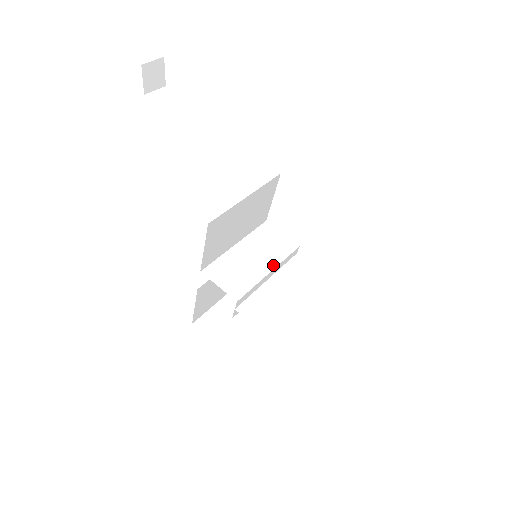
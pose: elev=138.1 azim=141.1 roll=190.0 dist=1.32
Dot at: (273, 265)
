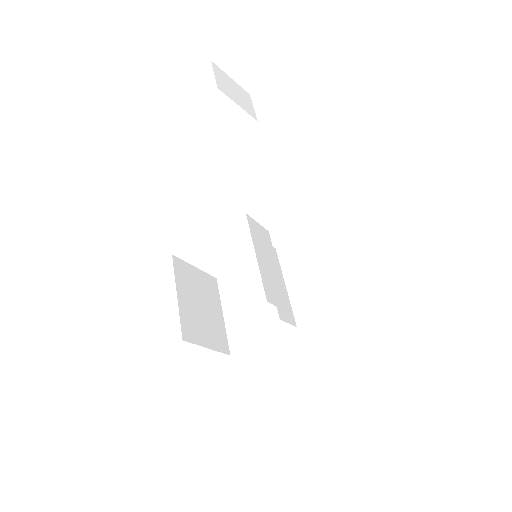
Dot at: (276, 262)
